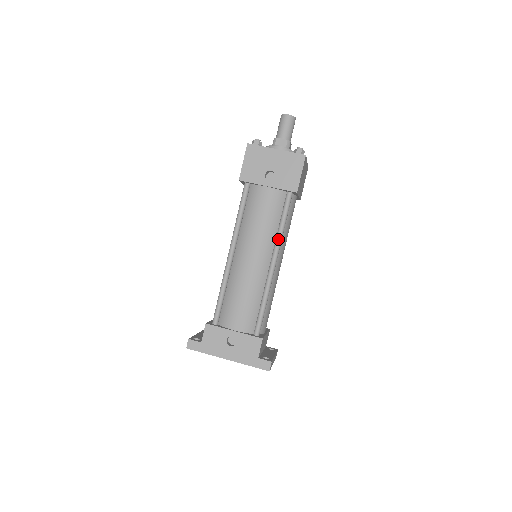
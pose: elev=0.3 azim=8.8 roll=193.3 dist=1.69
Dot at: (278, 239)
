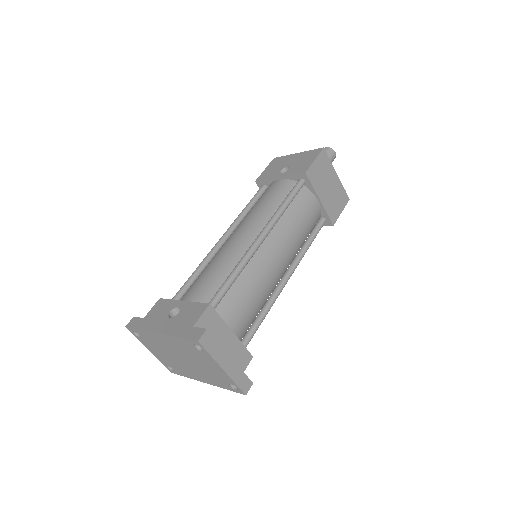
Dot at: (274, 215)
